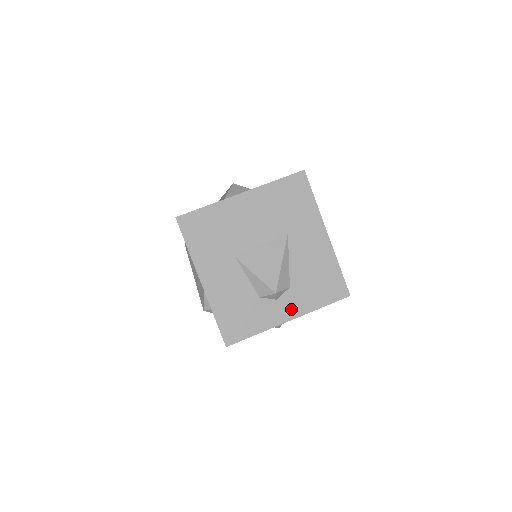
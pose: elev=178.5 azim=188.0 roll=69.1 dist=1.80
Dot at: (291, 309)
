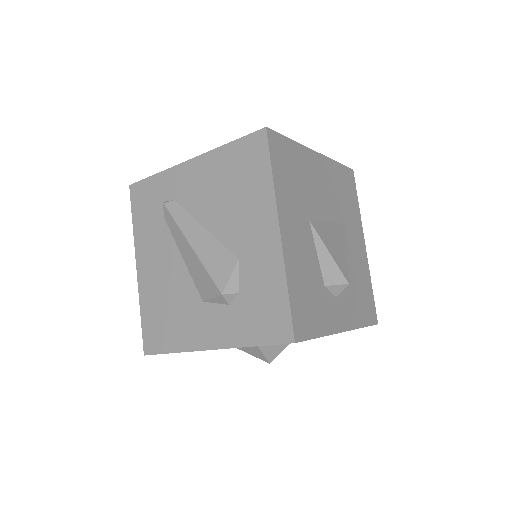
Dot at: (345, 316)
